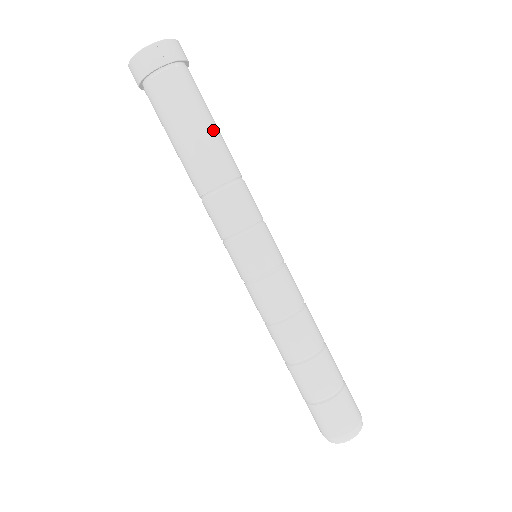
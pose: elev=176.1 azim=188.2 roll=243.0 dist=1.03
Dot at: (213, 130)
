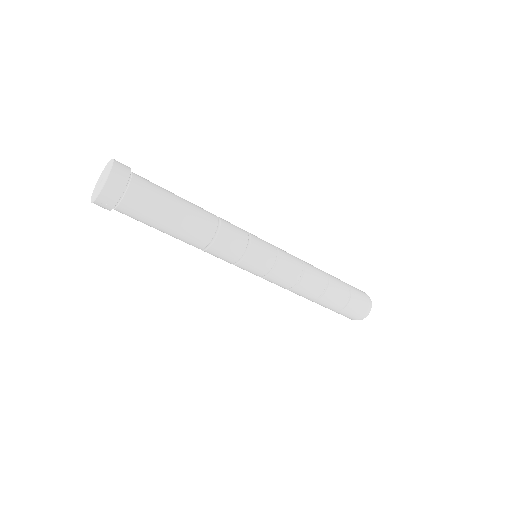
Dot at: (178, 218)
